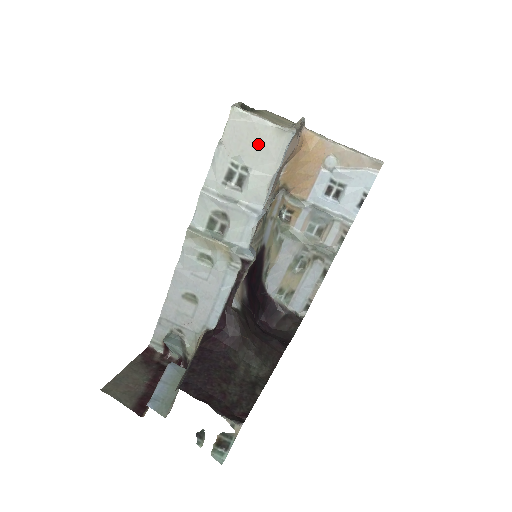
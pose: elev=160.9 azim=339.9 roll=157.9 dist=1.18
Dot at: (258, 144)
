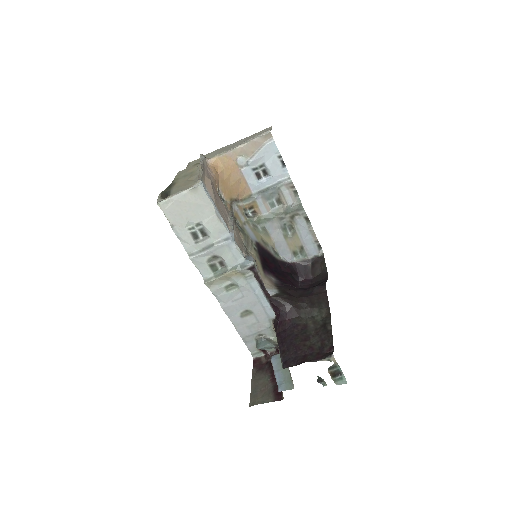
Dot at: (190, 207)
